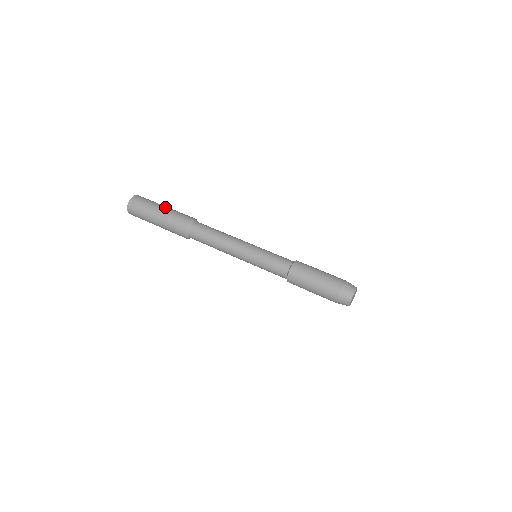
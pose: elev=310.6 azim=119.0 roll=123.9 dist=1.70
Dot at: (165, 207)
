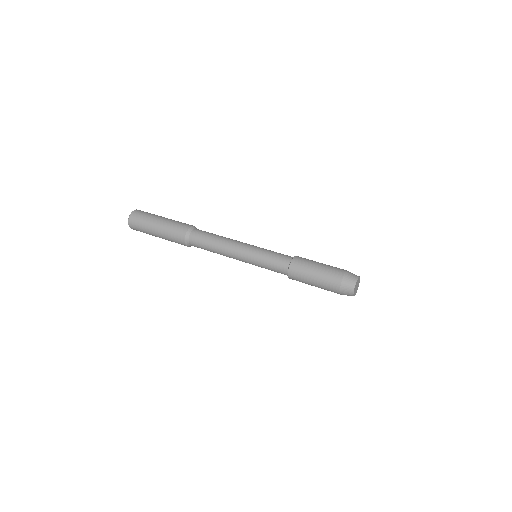
Dot at: (167, 218)
